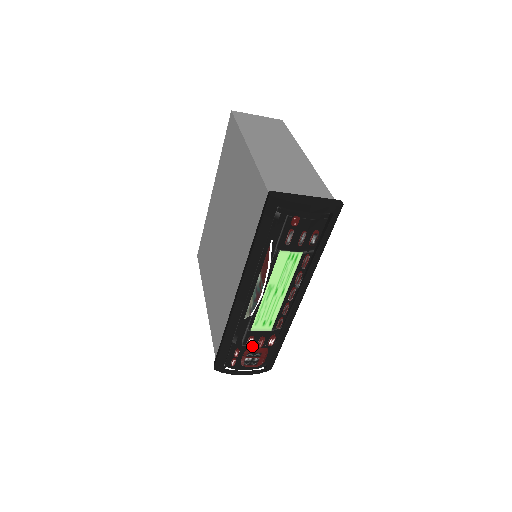
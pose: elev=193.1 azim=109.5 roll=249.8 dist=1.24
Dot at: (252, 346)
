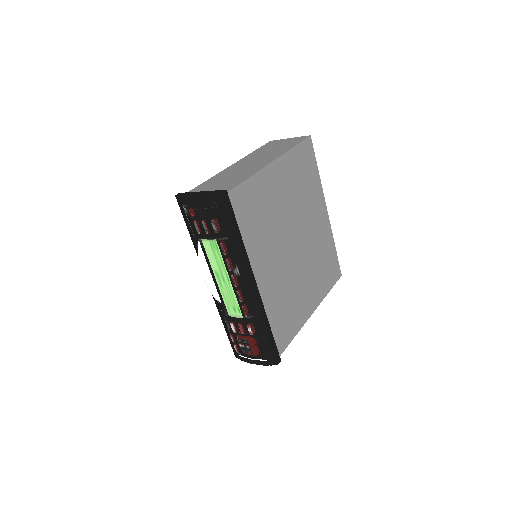
Dot at: occluded
